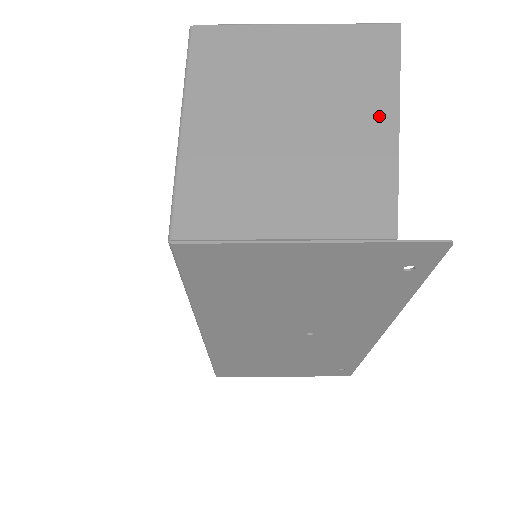
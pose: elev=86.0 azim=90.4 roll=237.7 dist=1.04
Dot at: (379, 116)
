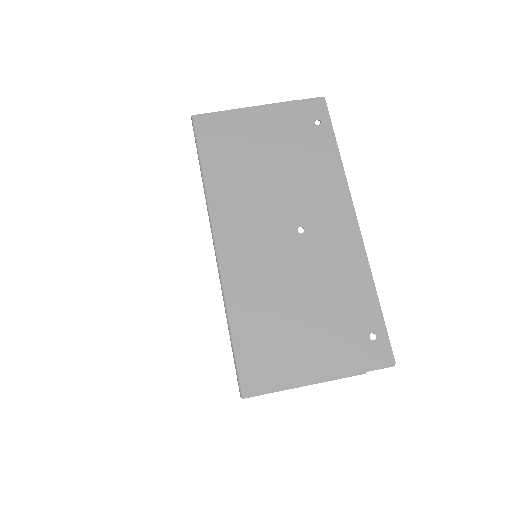
Dot at: occluded
